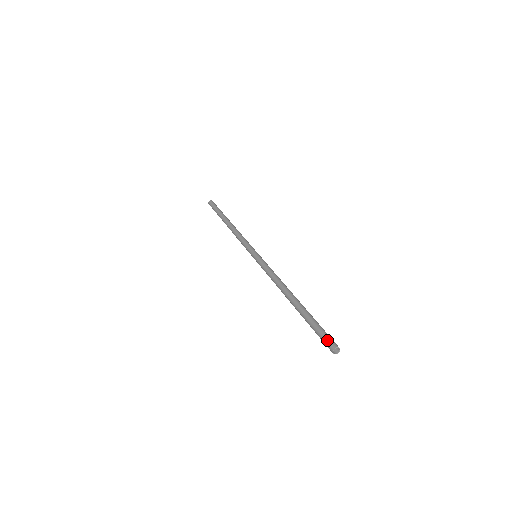
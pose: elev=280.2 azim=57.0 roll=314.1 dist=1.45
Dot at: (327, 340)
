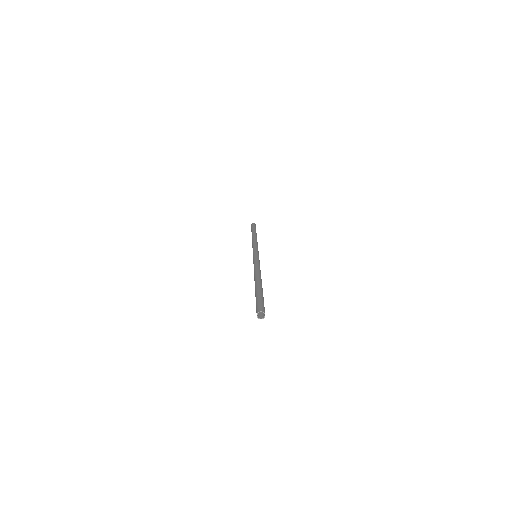
Dot at: (259, 306)
